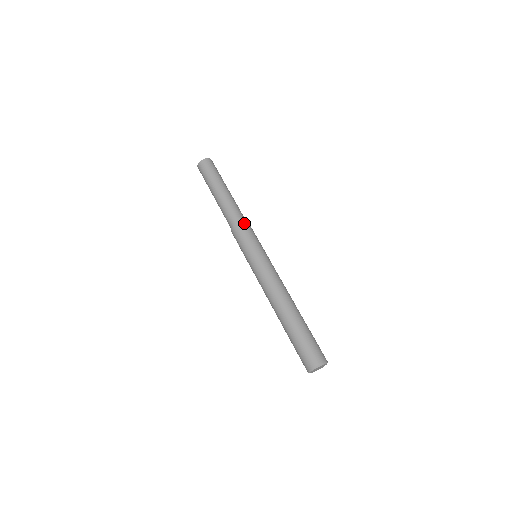
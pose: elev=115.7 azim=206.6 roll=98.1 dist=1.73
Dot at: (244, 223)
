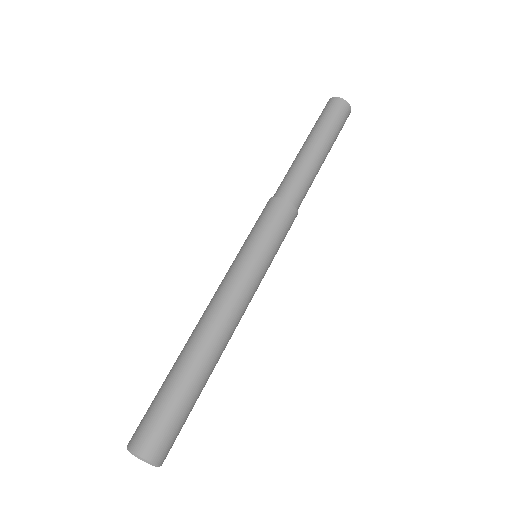
Dot at: (278, 201)
